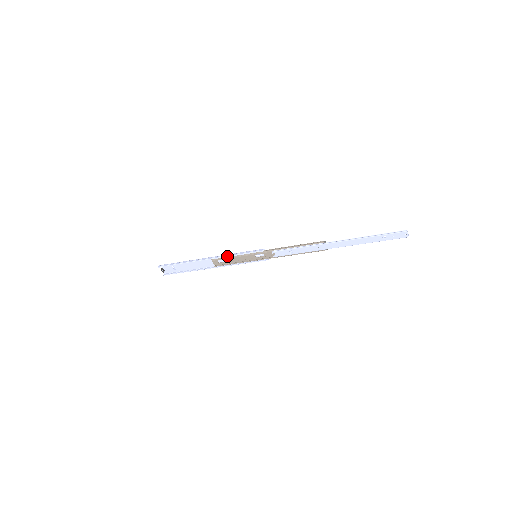
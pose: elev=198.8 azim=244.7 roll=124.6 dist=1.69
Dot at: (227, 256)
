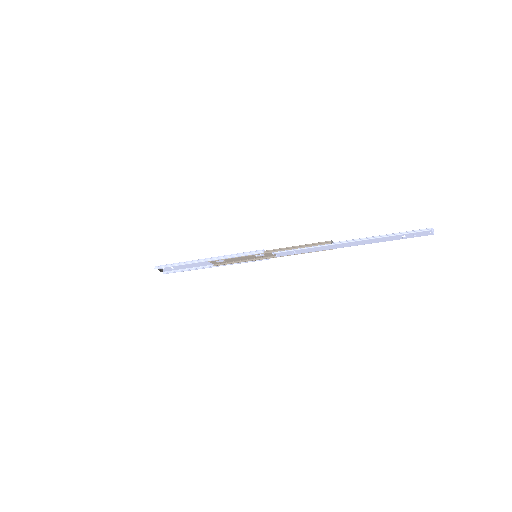
Dot at: (224, 258)
